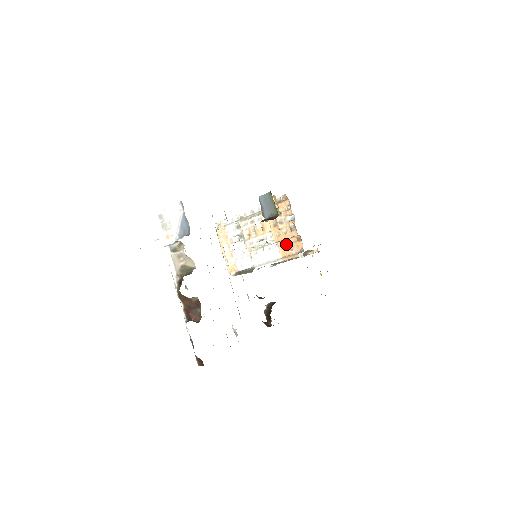
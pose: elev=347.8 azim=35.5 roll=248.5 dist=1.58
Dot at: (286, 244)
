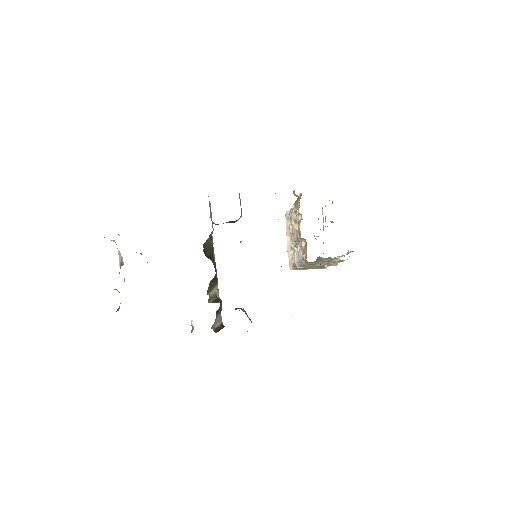
Dot at: (302, 246)
